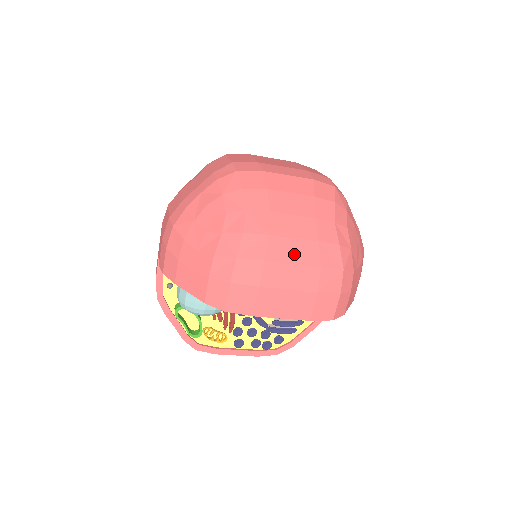
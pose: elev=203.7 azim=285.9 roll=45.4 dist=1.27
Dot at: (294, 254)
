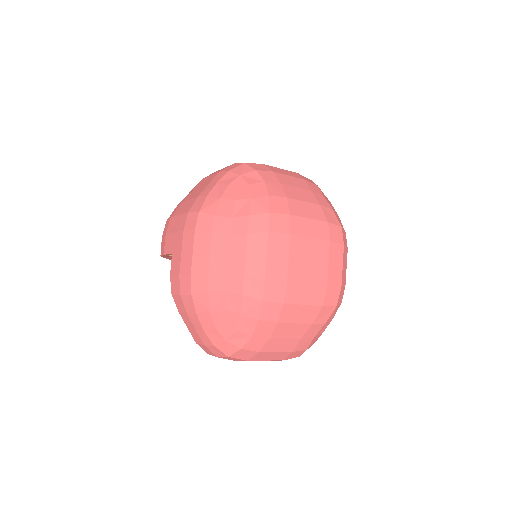
Dot at: (270, 357)
